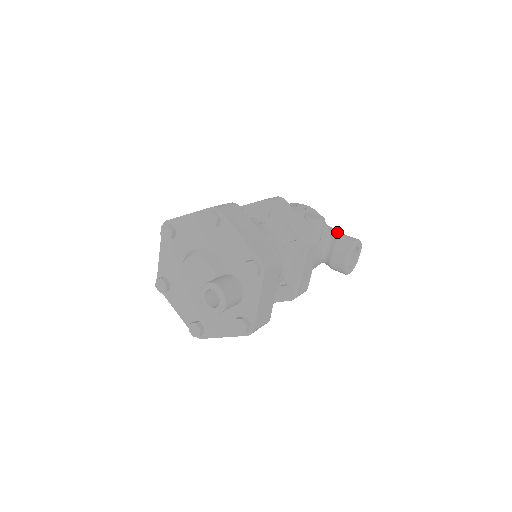
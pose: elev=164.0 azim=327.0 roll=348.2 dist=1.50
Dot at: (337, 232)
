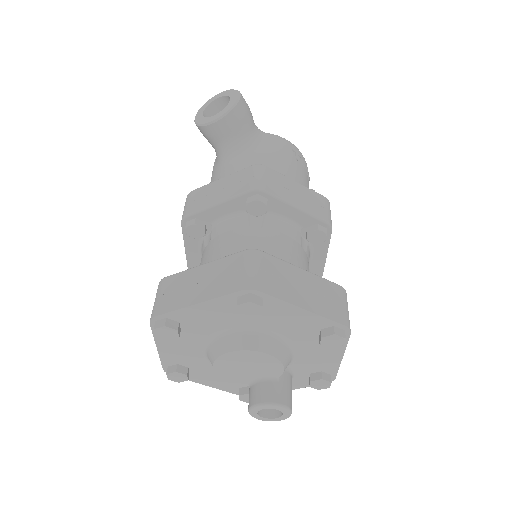
Dot at: occluded
